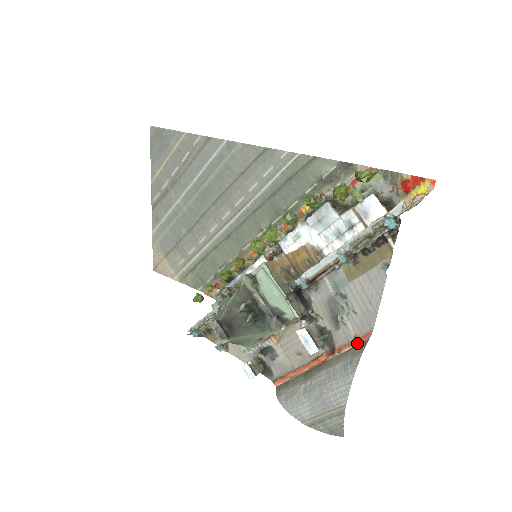
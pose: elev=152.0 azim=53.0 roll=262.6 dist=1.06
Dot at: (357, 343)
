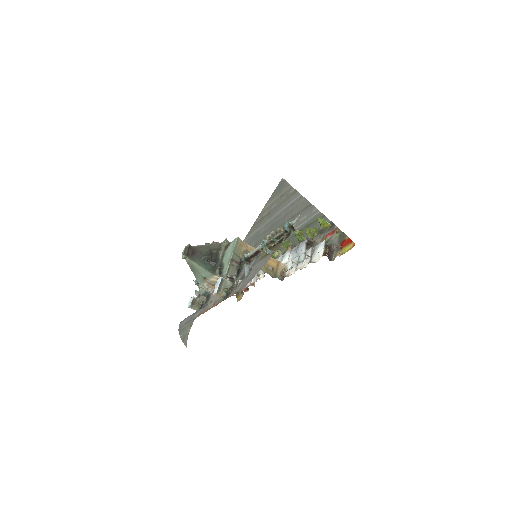
Dot at: occluded
